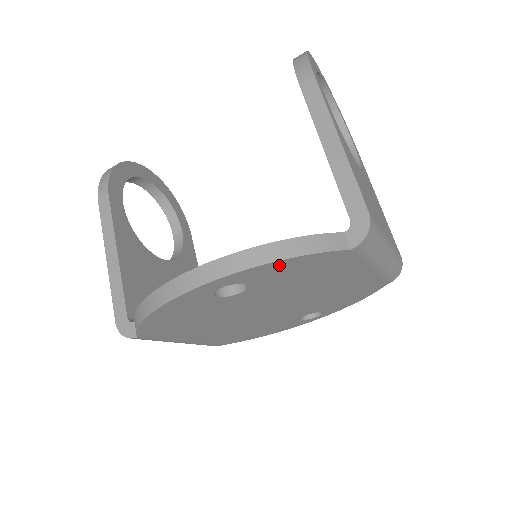
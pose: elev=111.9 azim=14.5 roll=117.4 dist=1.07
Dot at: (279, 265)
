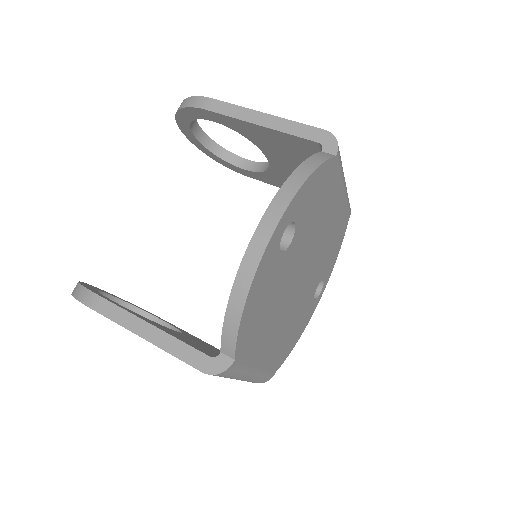
Dot at: (309, 185)
